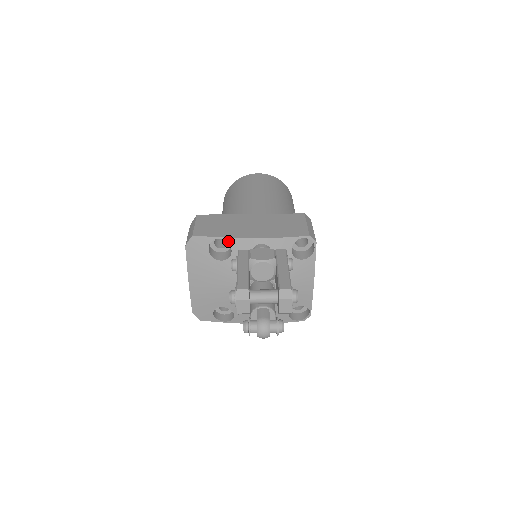
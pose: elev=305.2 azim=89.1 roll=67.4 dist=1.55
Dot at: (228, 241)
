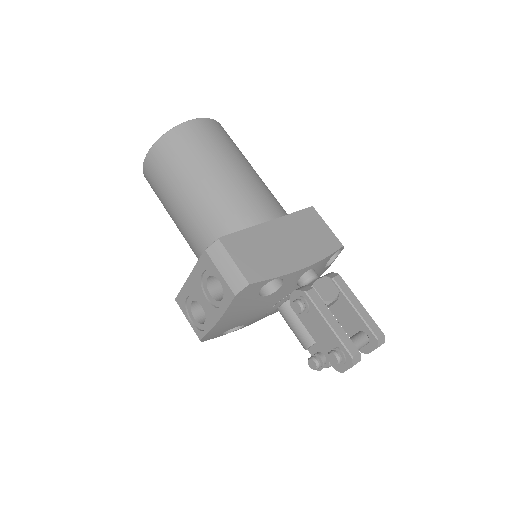
Dot at: (283, 278)
